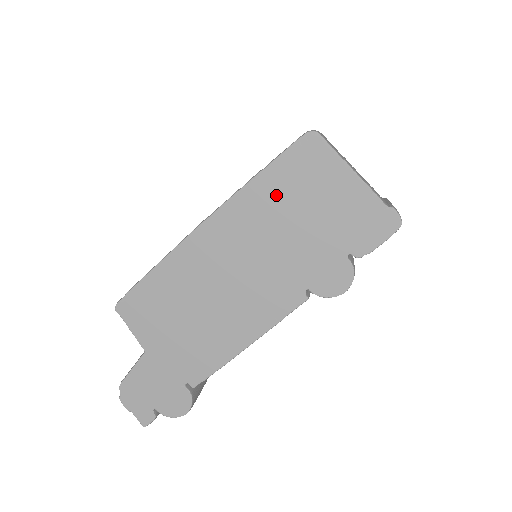
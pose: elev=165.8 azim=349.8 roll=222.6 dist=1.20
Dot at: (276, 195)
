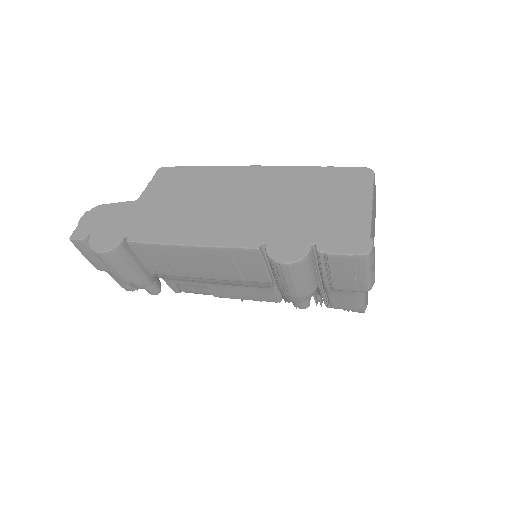
Dot at: (314, 182)
